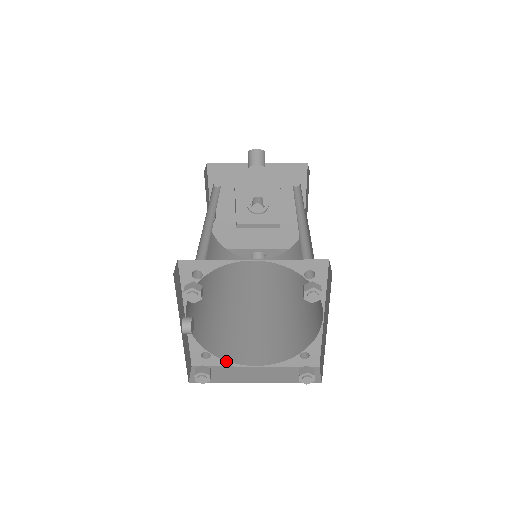
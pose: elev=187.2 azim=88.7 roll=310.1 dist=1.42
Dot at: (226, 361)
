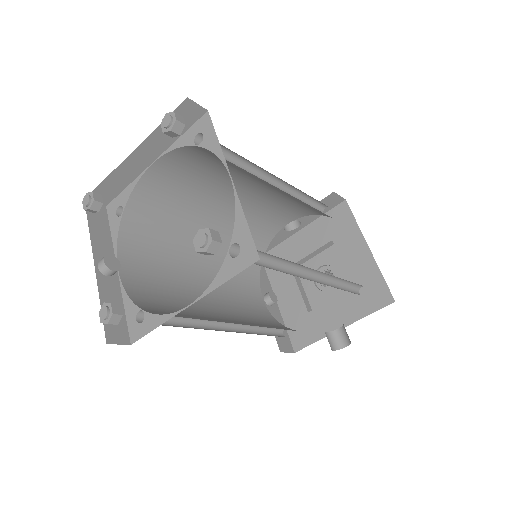
Dot at: (160, 315)
